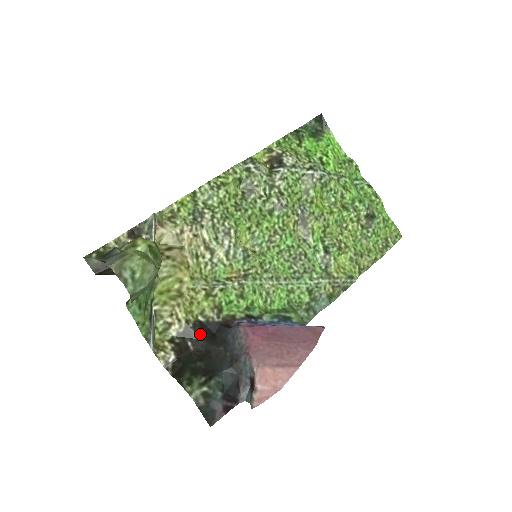
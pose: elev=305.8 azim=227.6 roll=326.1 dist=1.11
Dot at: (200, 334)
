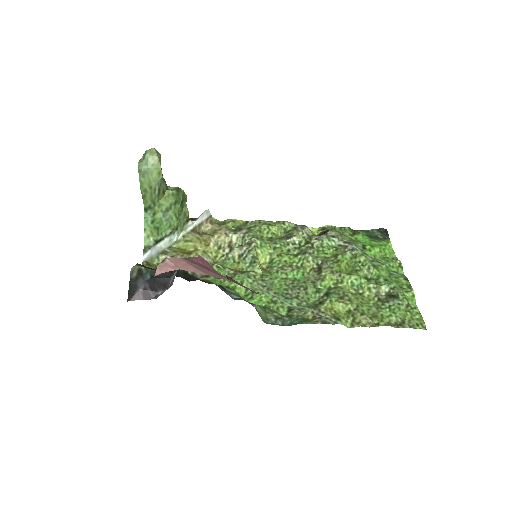
Dot at: (179, 273)
